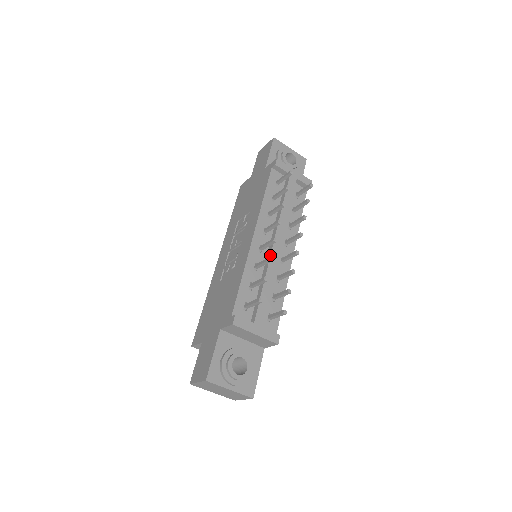
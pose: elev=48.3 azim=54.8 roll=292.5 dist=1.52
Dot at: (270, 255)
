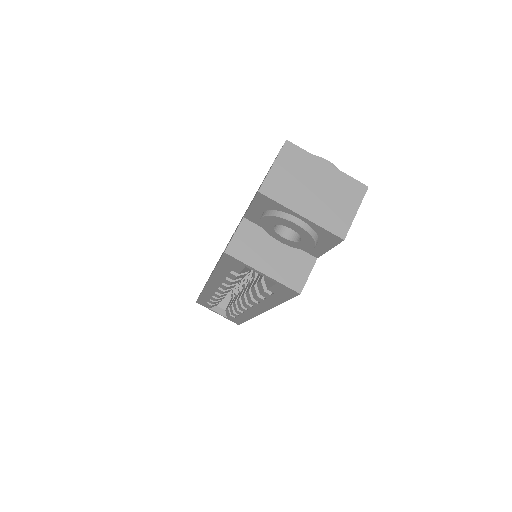
Dot at: occluded
